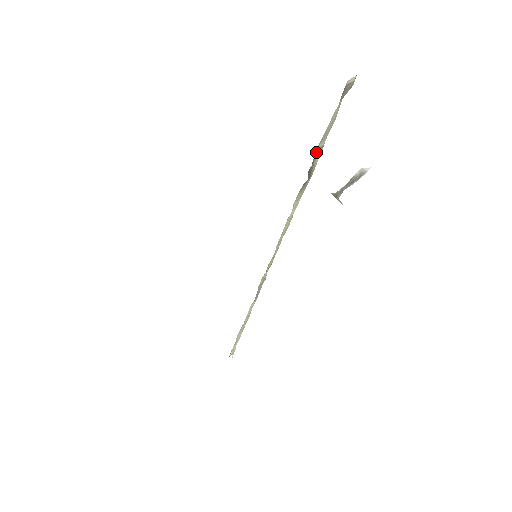
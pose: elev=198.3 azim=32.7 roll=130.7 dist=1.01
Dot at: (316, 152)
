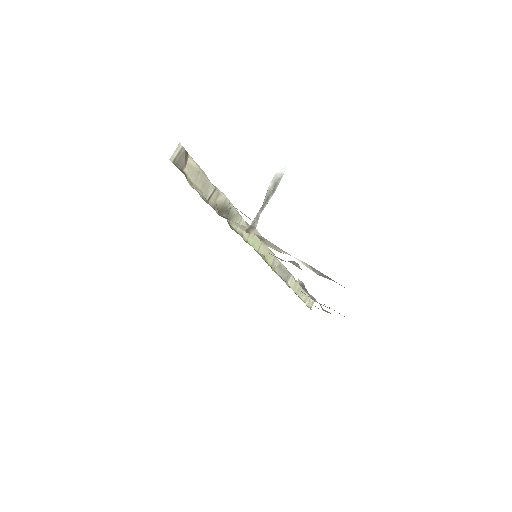
Dot at: (211, 199)
